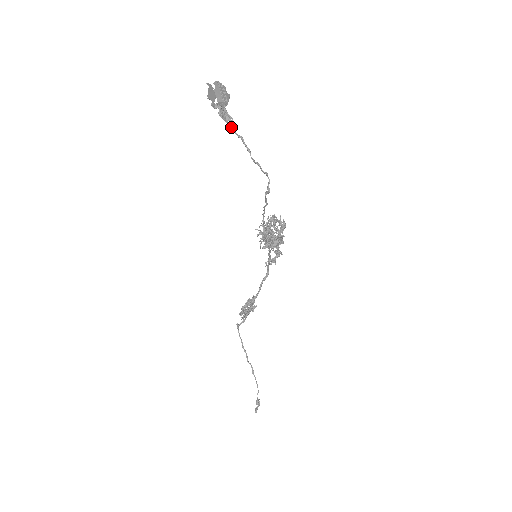
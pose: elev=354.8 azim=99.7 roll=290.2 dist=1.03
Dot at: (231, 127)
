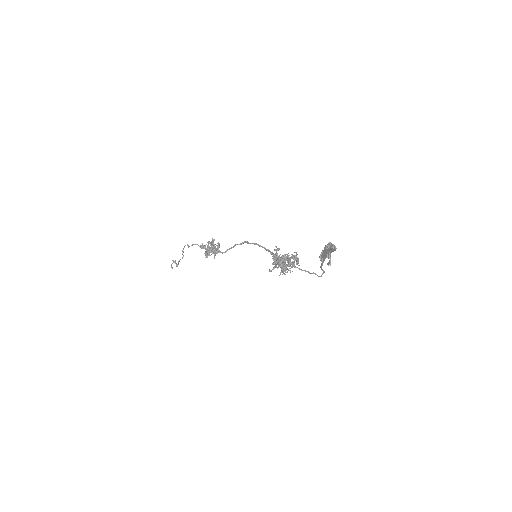
Dot at: occluded
